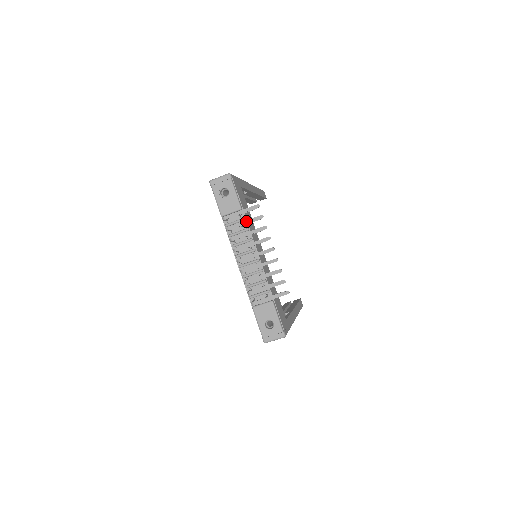
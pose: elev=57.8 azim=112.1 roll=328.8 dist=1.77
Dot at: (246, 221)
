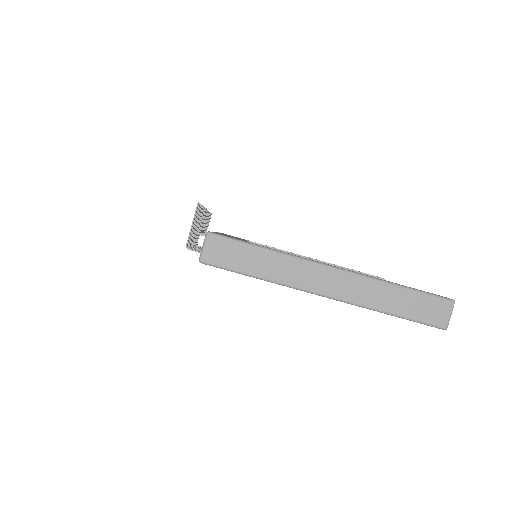
Dot at: occluded
